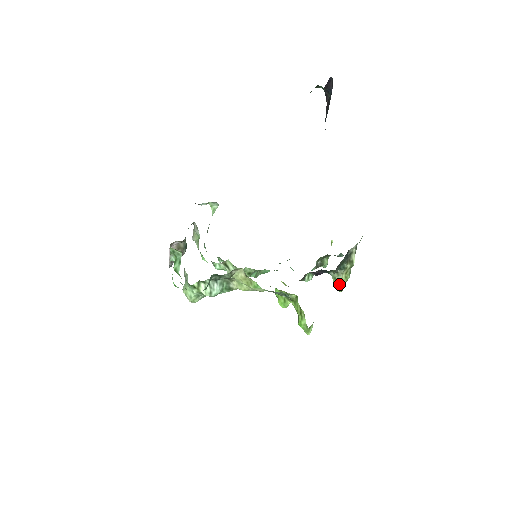
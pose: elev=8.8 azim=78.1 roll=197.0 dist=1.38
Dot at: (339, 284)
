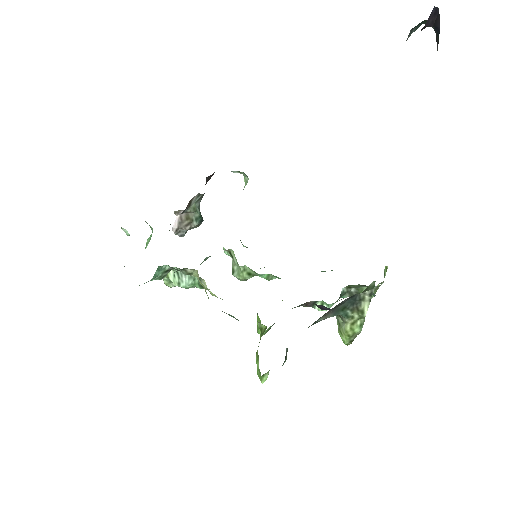
Dot at: (342, 334)
